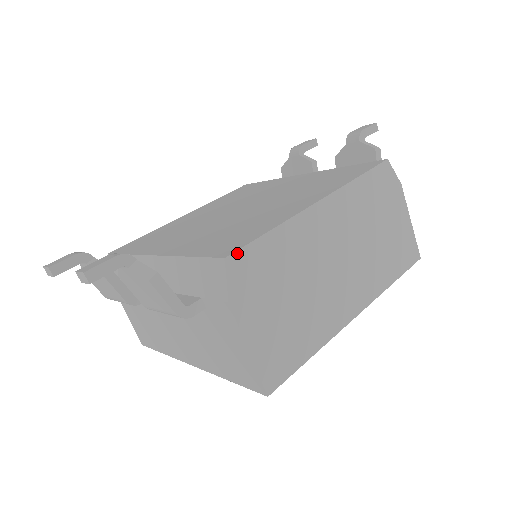
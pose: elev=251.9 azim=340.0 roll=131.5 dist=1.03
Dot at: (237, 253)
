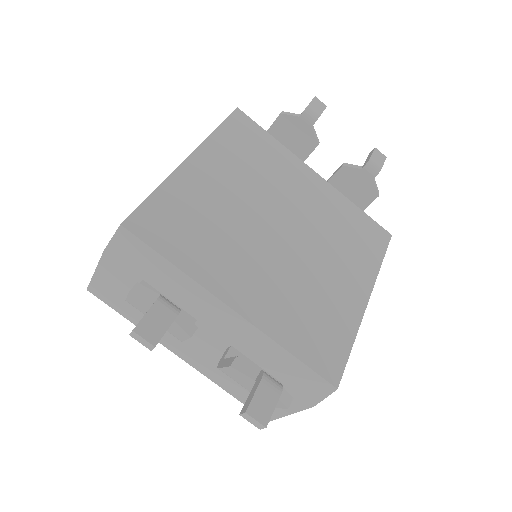
Dot at: (340, 379)
